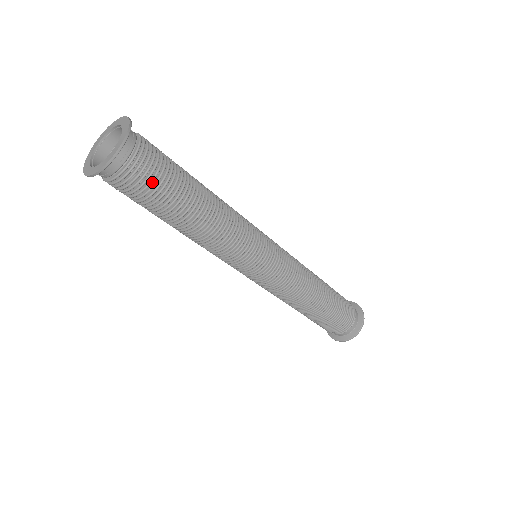
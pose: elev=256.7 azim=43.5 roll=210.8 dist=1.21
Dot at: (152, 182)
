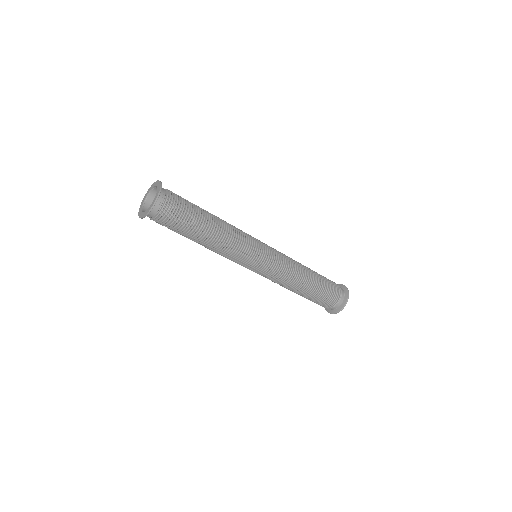
Dot at: (181, 211)
